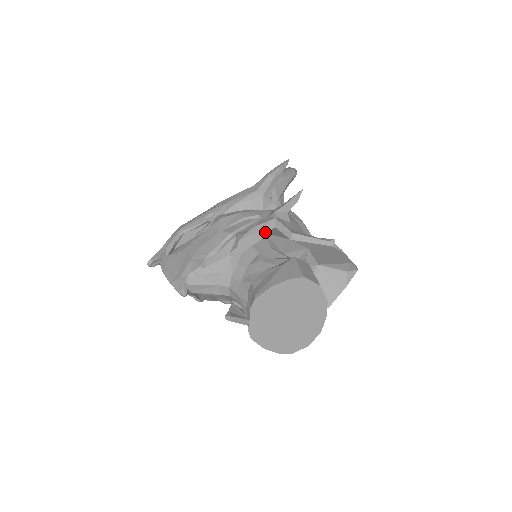
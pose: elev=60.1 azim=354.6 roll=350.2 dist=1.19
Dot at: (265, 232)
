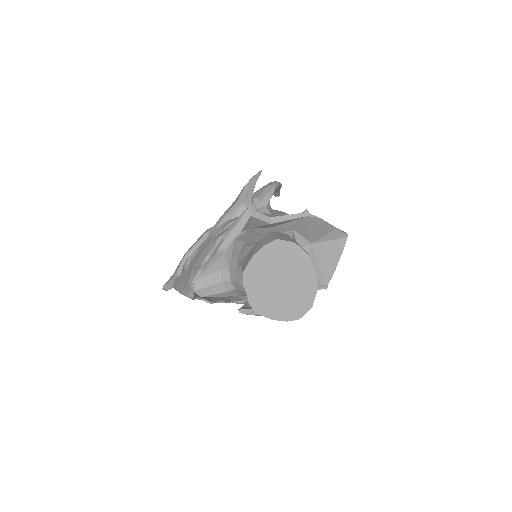
Dot at: (243, 222)
